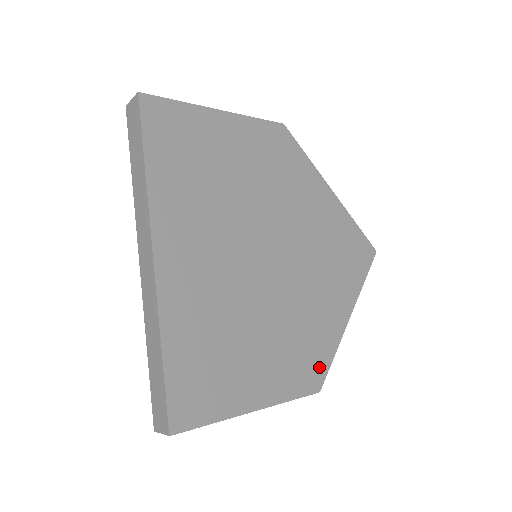
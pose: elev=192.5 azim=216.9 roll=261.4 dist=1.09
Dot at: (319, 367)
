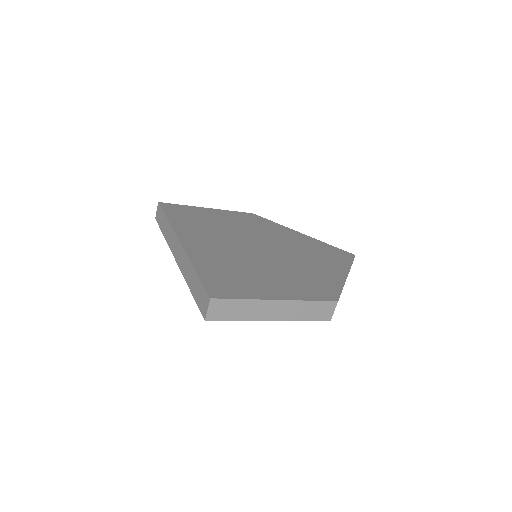
Dot at: (330, 291)
